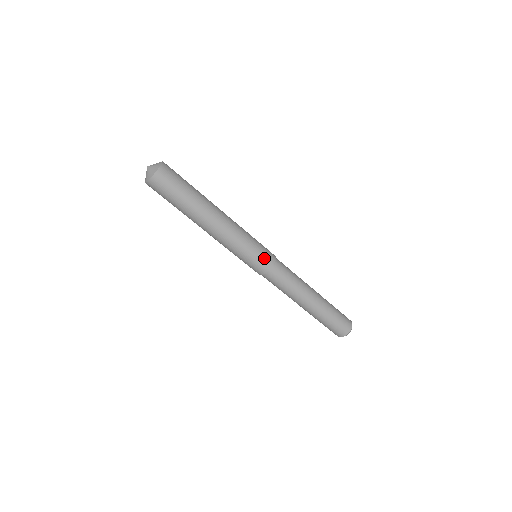
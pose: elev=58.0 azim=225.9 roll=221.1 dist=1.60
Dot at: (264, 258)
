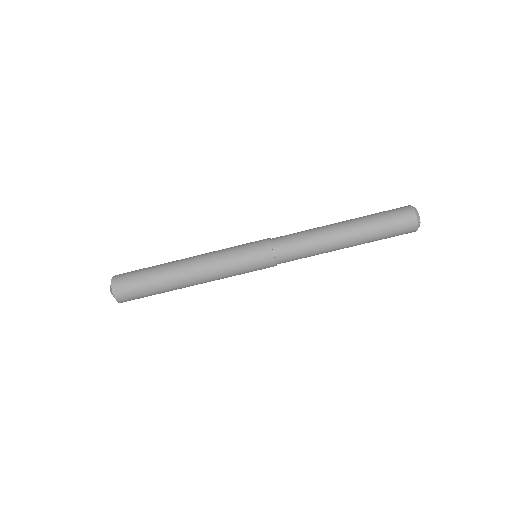
Dot at: (256, 242)
